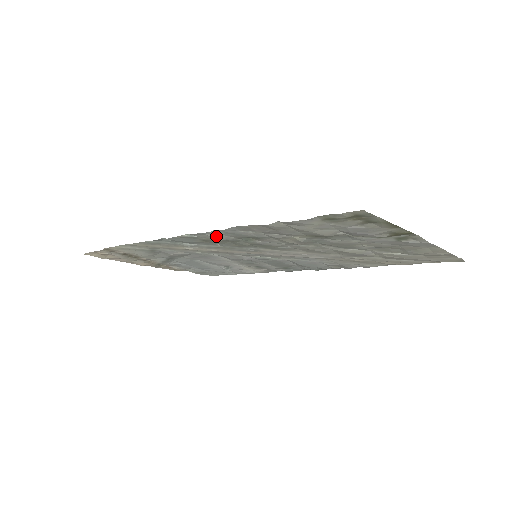
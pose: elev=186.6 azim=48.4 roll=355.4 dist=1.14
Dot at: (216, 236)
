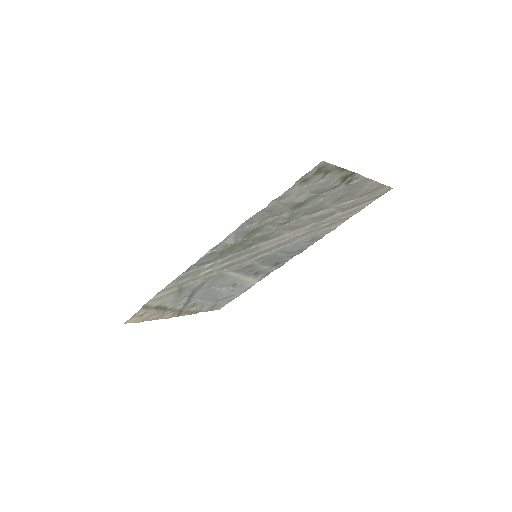
Dot at: (231, 240)
